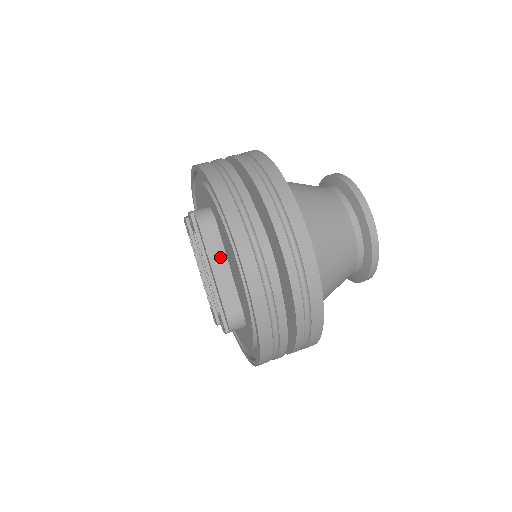
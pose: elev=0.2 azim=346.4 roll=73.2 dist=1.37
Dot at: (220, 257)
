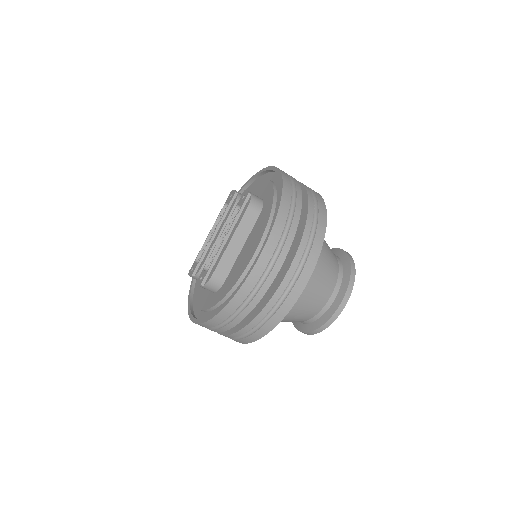
Dot at: (243, 236)
